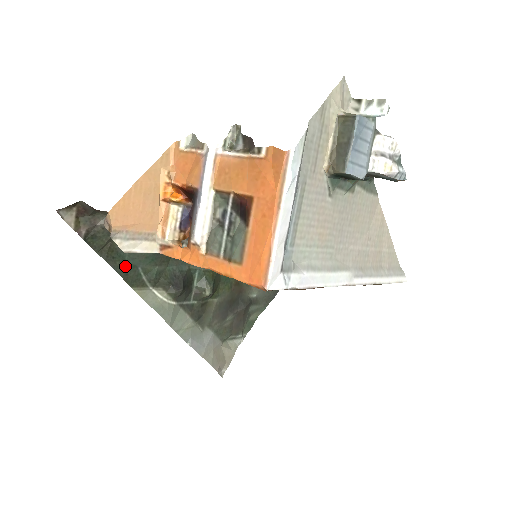
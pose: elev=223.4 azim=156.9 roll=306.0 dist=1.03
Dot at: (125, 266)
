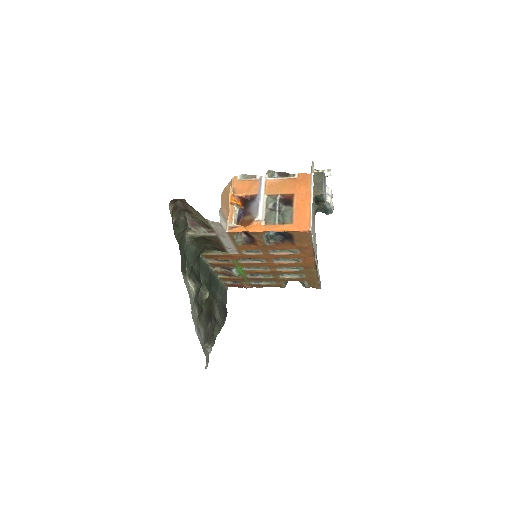
Dot at: (183, 254)
